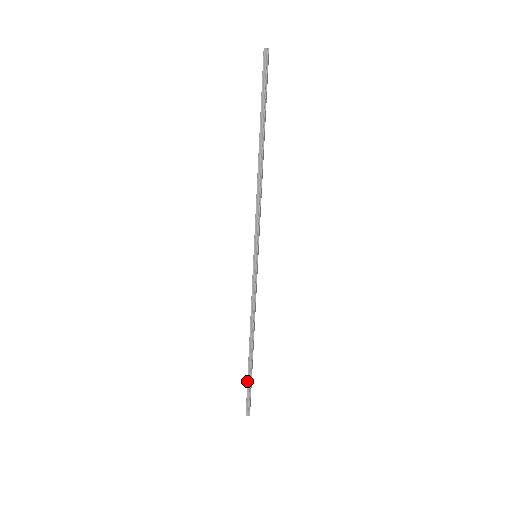
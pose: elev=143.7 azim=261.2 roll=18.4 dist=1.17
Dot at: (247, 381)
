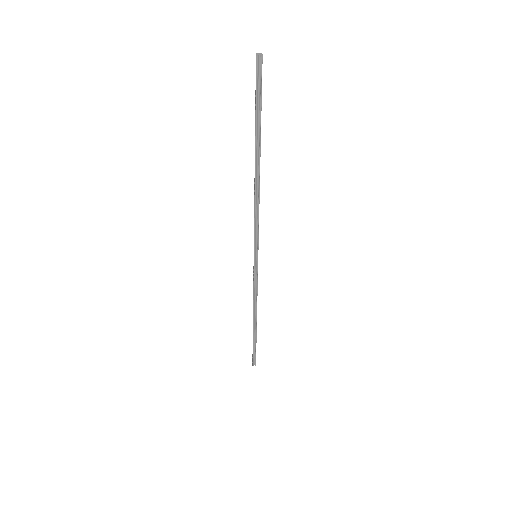
Dot at: occluded
